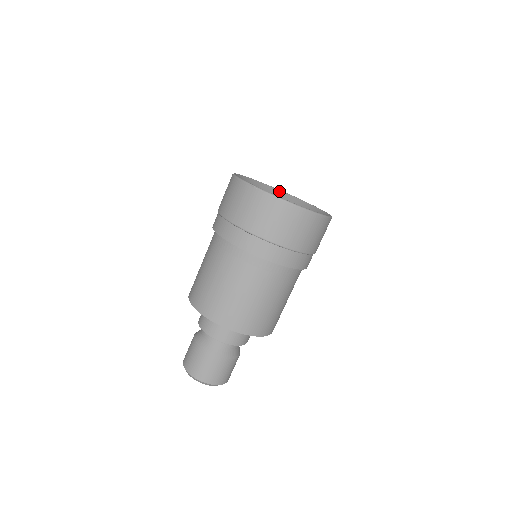
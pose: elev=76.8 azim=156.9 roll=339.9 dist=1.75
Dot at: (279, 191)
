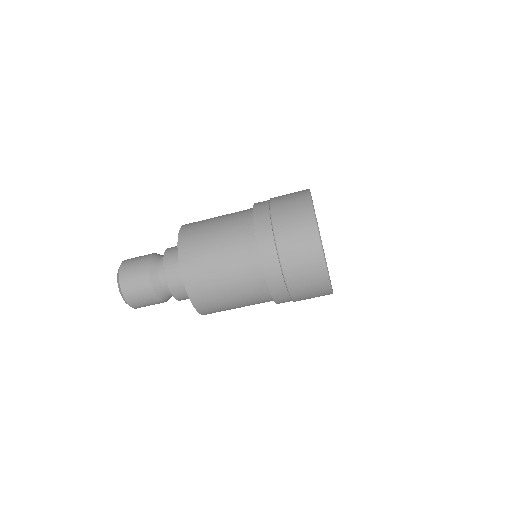
Dot at: occluded
